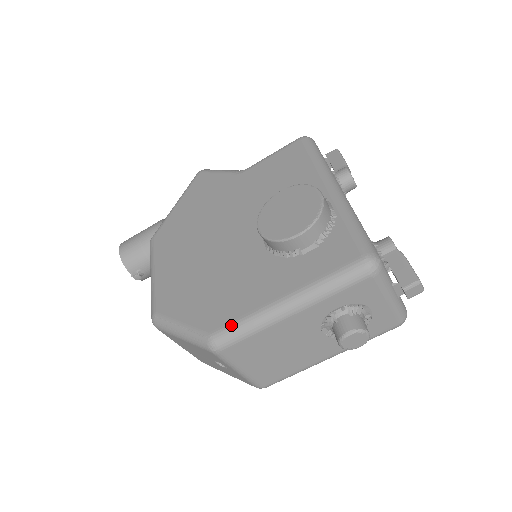
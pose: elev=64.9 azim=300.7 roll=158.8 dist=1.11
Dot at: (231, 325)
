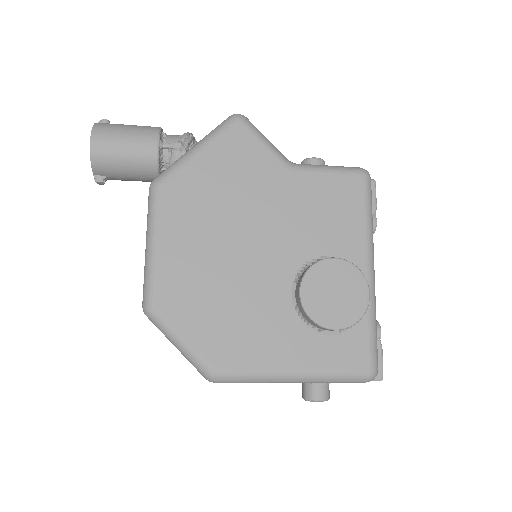
Dot at: (239, 372)
